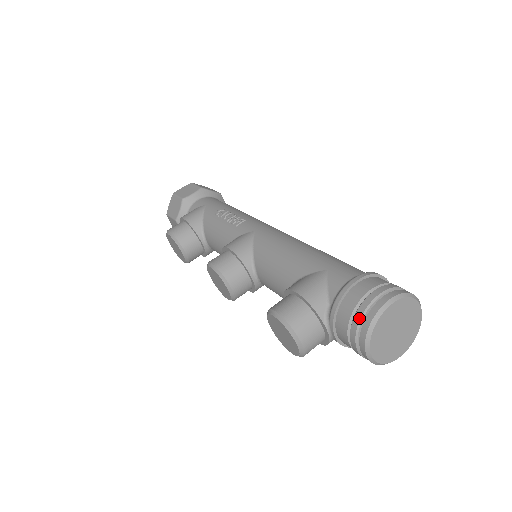
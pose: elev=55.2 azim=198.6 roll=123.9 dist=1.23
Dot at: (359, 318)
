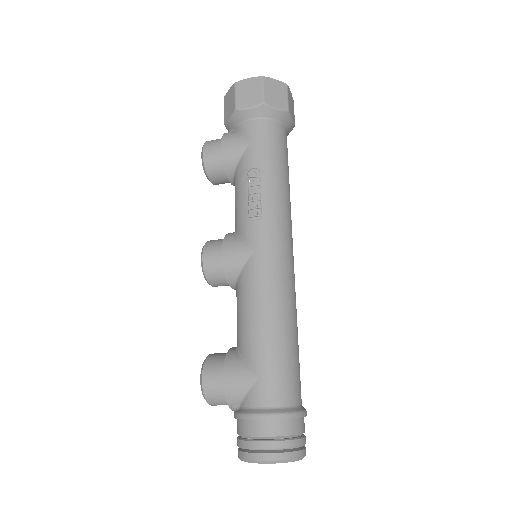
Dot at: (241, 446)
